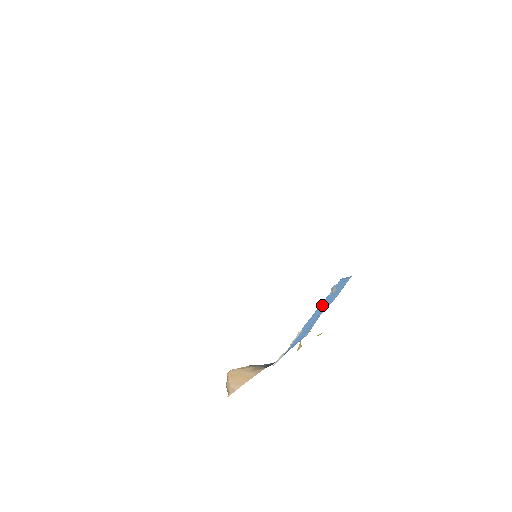
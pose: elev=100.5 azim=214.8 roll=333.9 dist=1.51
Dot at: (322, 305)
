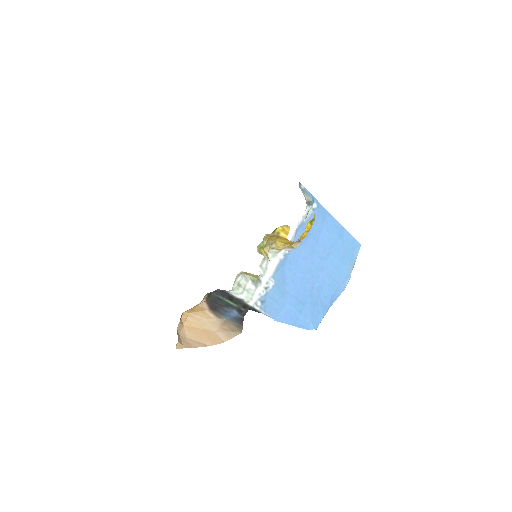
Dot at: (314, 256)
